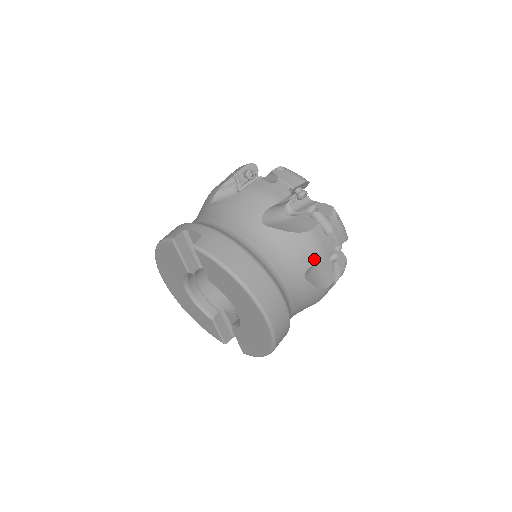
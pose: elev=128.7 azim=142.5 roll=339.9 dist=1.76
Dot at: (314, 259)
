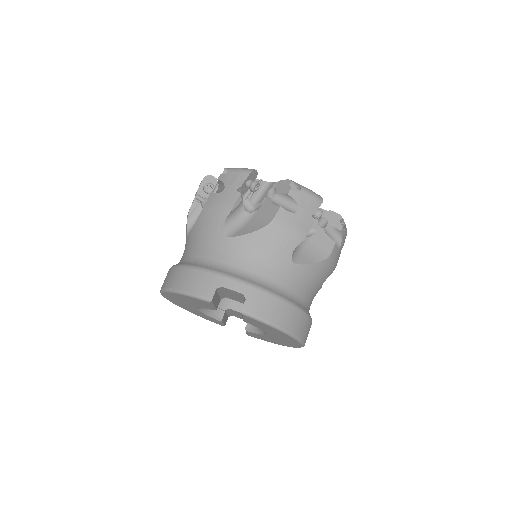
Dot at: (329, 273)
